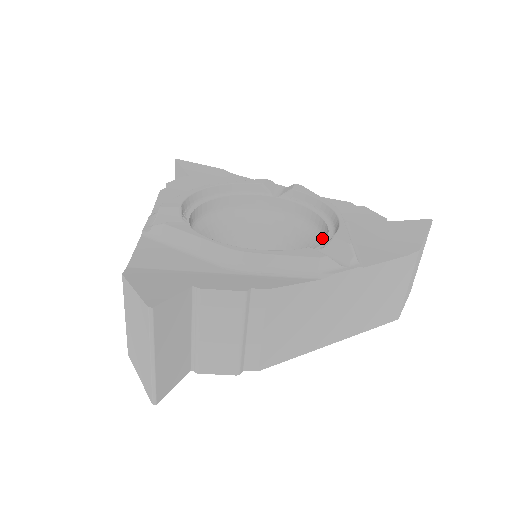
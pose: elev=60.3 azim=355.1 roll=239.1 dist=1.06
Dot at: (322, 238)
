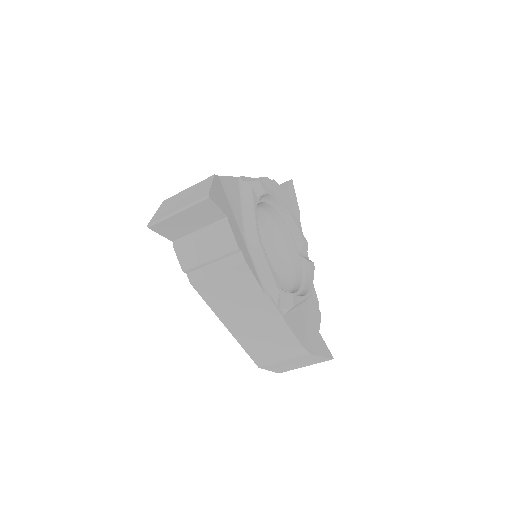
Dot at: occluded
